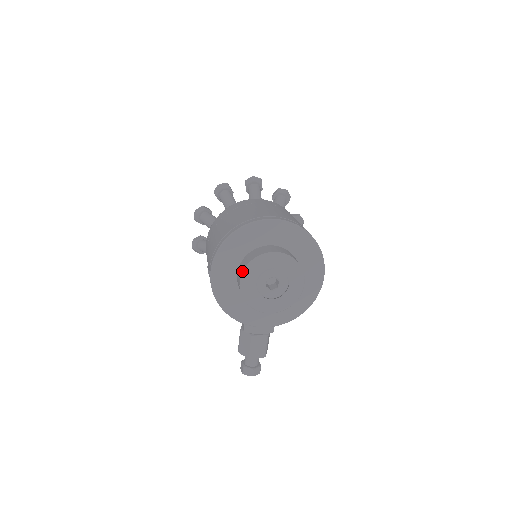
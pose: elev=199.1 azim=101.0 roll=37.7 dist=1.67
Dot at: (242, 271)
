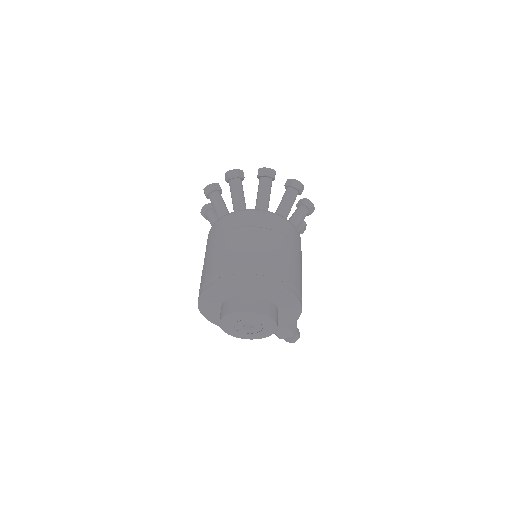
Dot at: occluded
